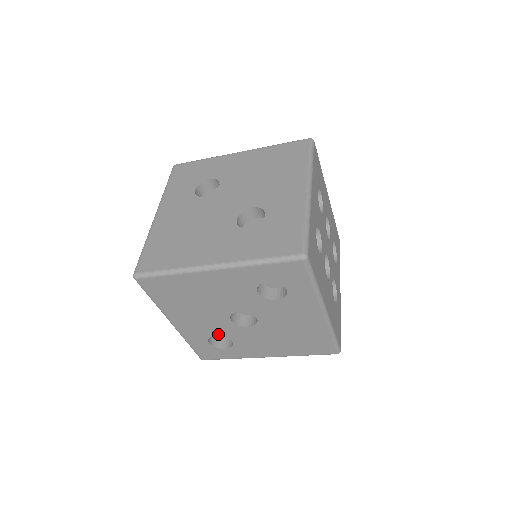
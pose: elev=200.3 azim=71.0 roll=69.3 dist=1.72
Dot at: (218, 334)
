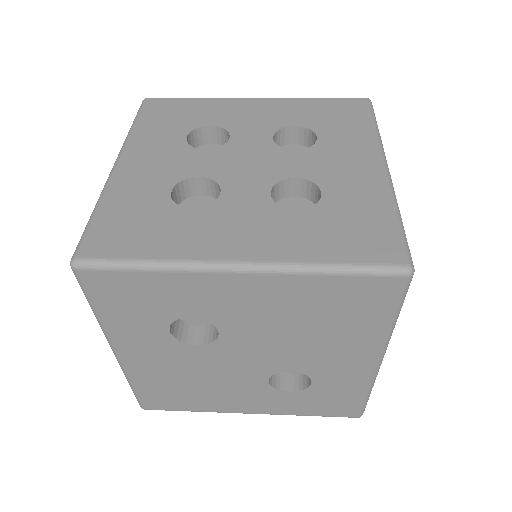
Dot at: occluded
